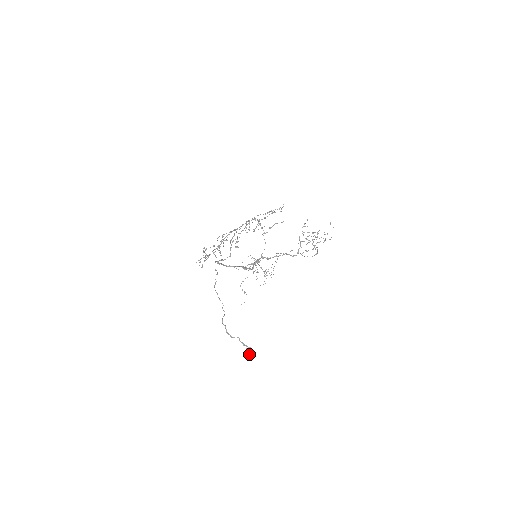
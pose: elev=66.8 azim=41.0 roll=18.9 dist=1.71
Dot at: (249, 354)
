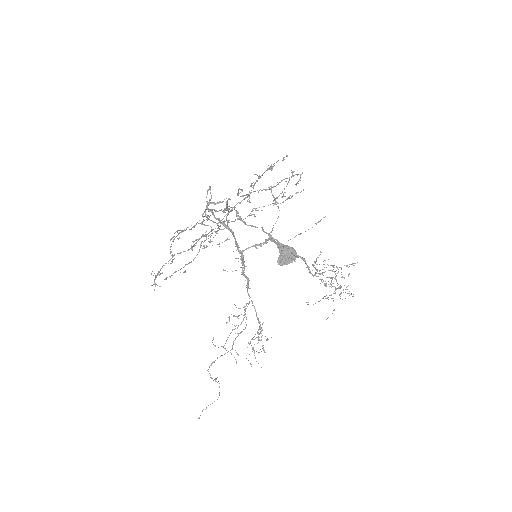
Dot at: (283, 253)
